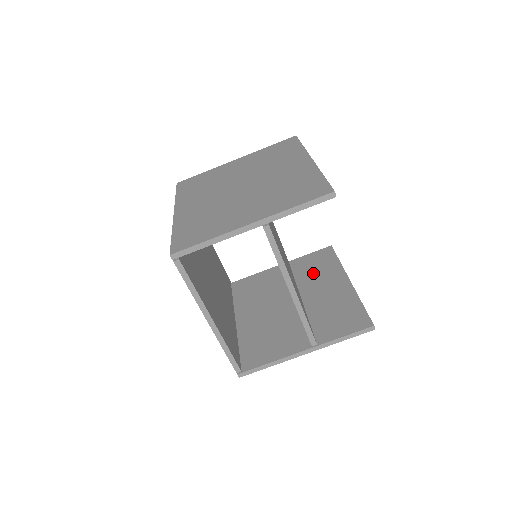
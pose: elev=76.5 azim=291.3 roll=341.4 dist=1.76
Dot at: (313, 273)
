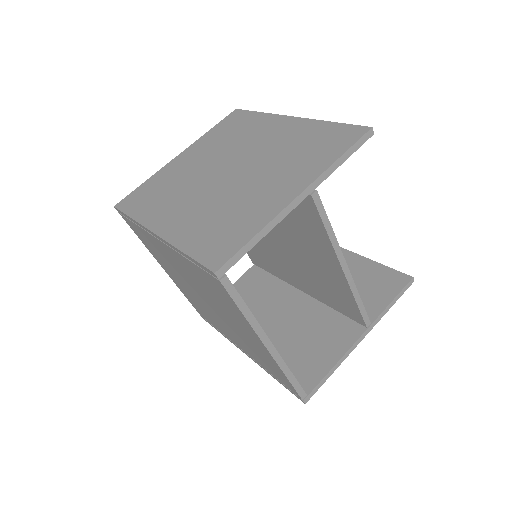
Dot at: occluded
